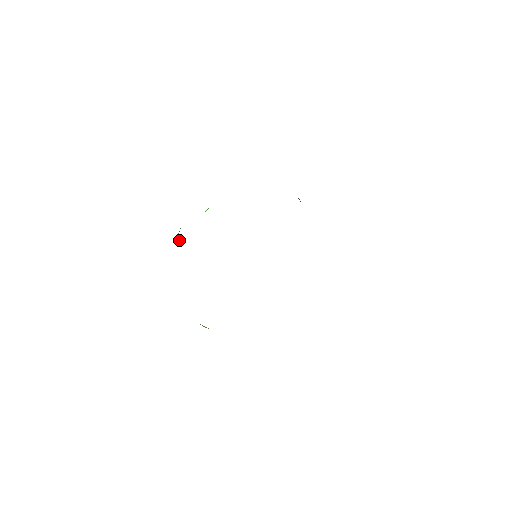
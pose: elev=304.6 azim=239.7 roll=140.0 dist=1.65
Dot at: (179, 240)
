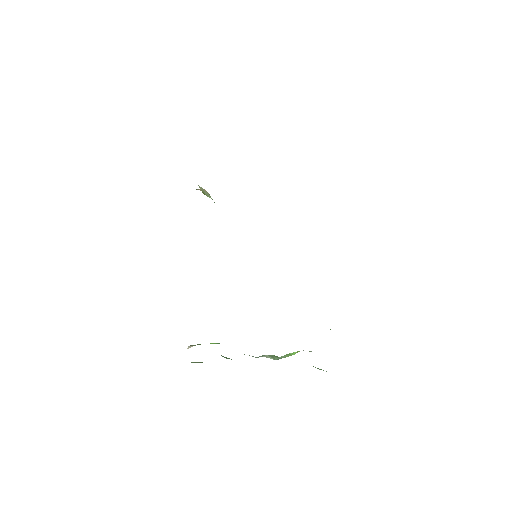
Dot at: occluded
